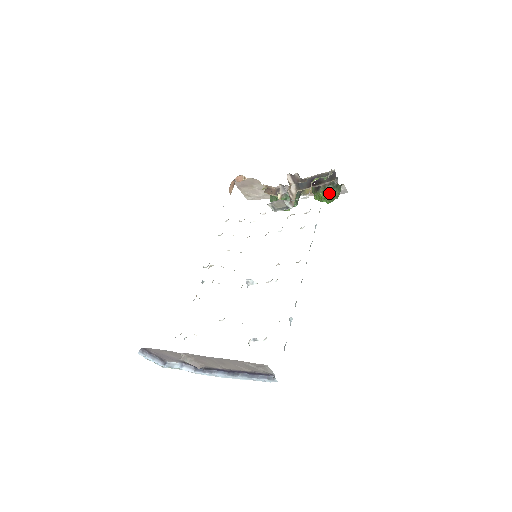
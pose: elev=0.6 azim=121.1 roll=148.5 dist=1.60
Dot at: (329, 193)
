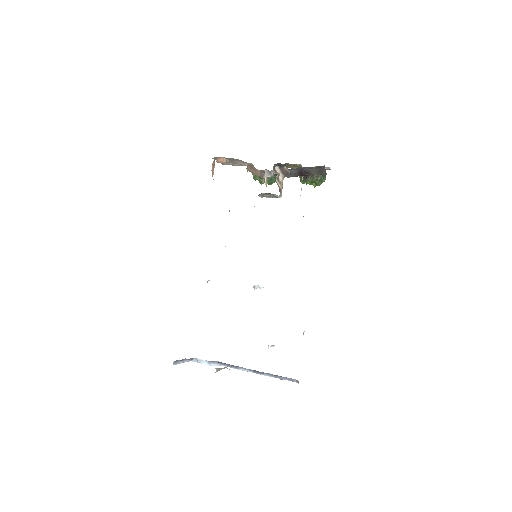
Dot at: (317, 182)
